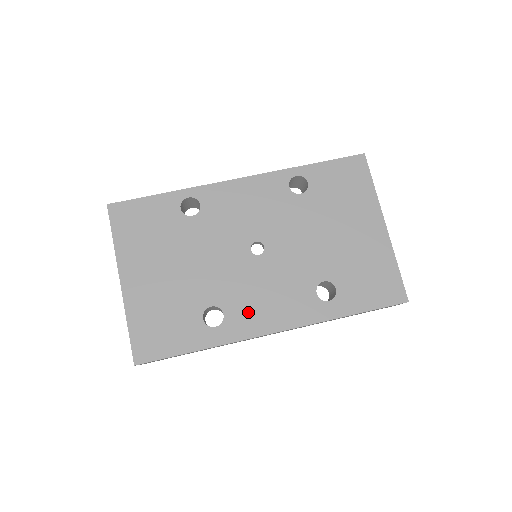
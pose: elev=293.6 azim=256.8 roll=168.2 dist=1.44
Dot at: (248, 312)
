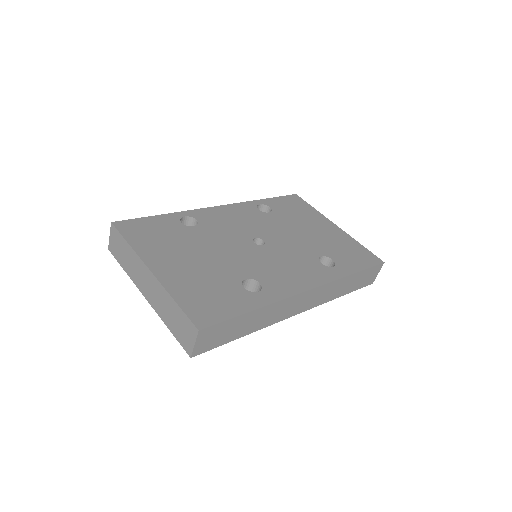
Dot at: (279, 279)
